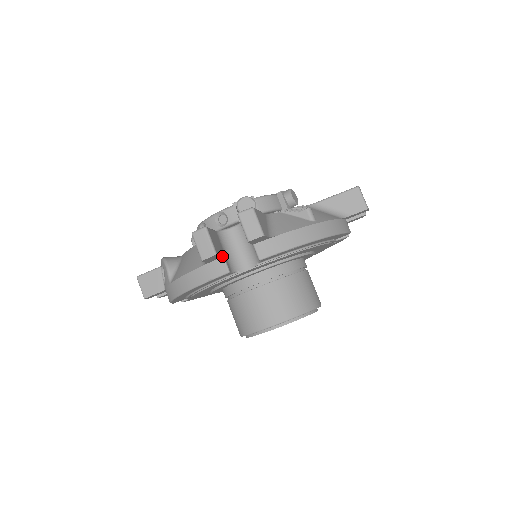
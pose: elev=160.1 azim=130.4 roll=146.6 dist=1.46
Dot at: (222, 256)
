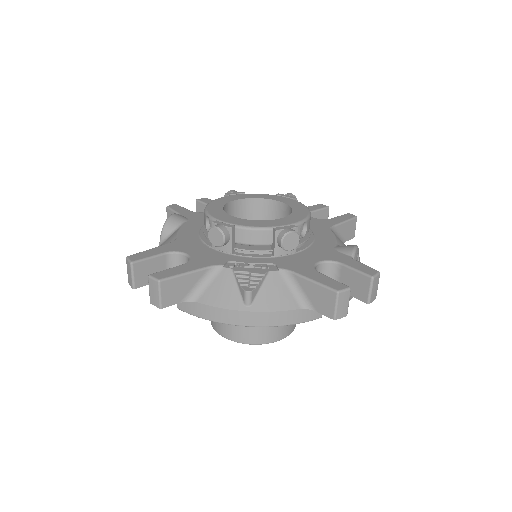
Dot at: occluded
